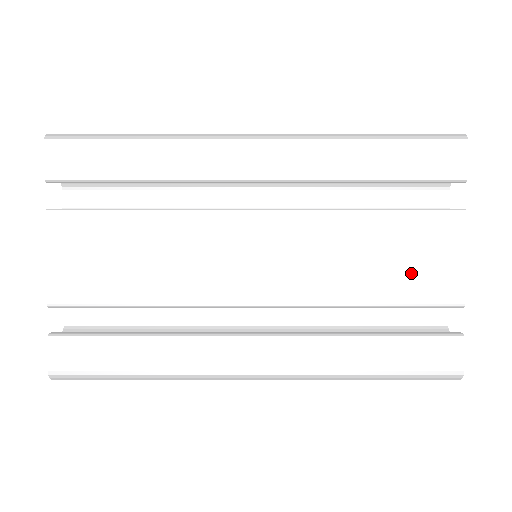
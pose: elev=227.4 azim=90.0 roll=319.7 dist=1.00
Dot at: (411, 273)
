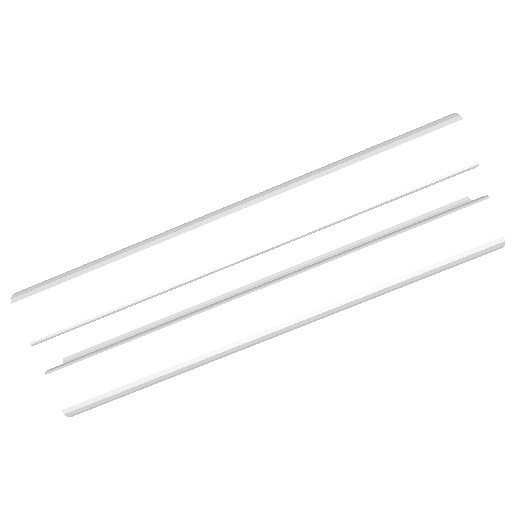
Dot at: occluded
